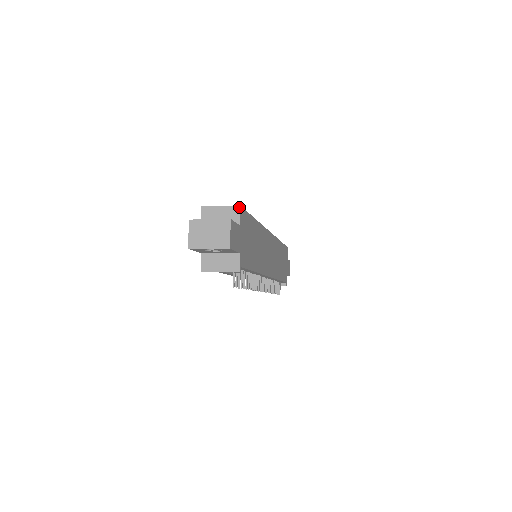
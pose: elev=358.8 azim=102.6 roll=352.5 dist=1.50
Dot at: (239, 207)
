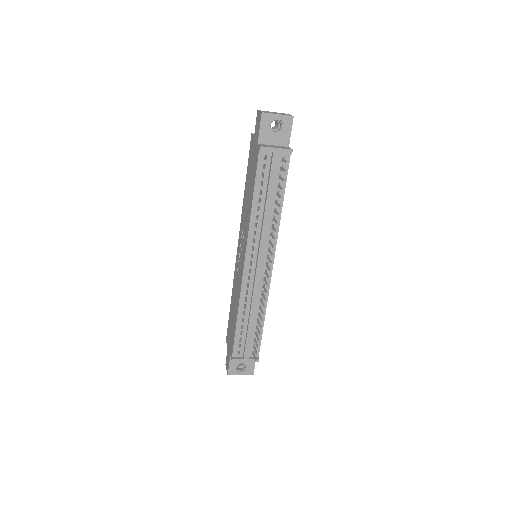
Dot at: occluded
